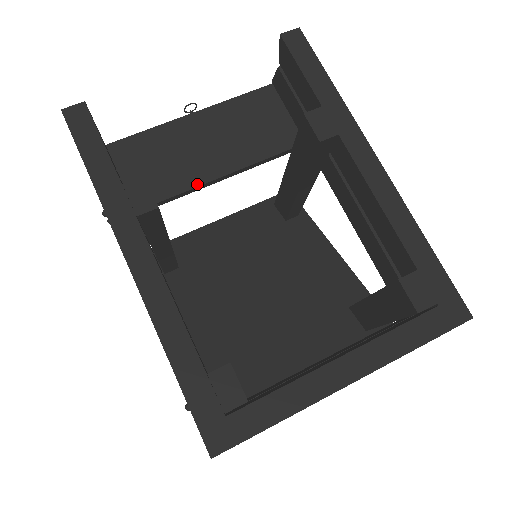
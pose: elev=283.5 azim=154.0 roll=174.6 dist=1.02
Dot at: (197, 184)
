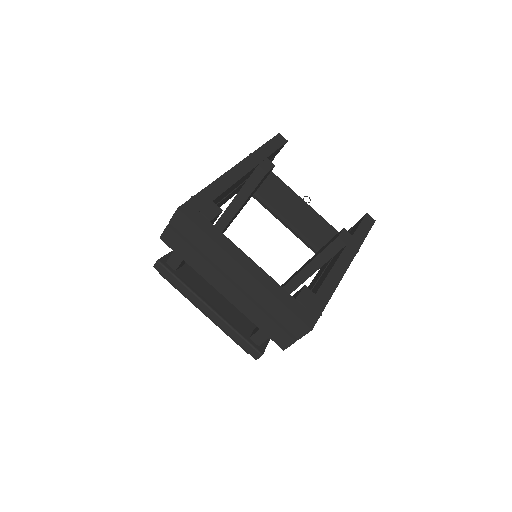
Dot at: (277, 209)
